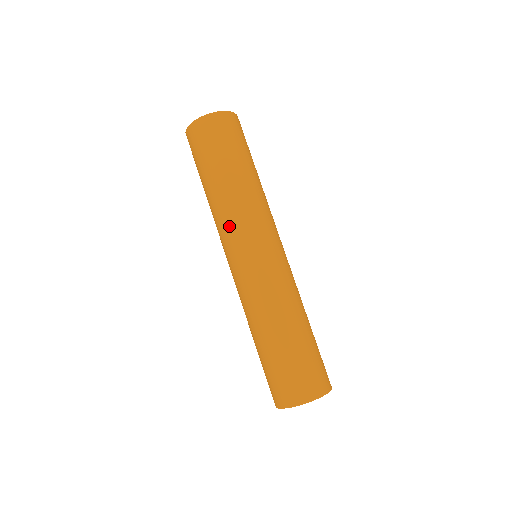
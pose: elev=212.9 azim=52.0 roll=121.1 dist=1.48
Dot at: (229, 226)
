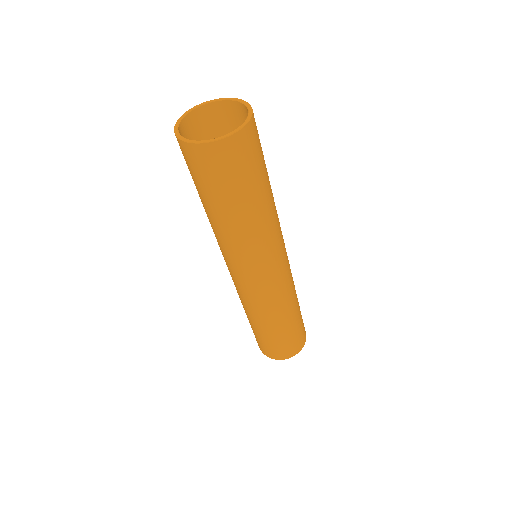
Dot at: (243, 256)
